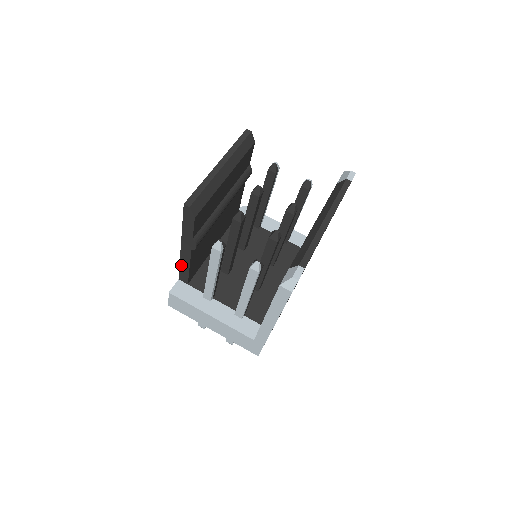
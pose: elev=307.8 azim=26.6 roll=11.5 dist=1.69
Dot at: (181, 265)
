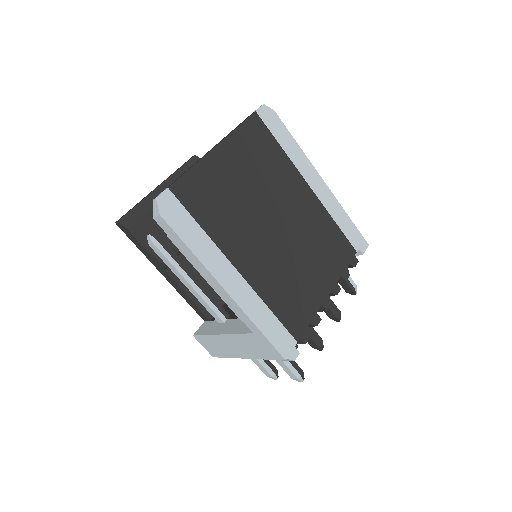
Dot at: (185, 299)
